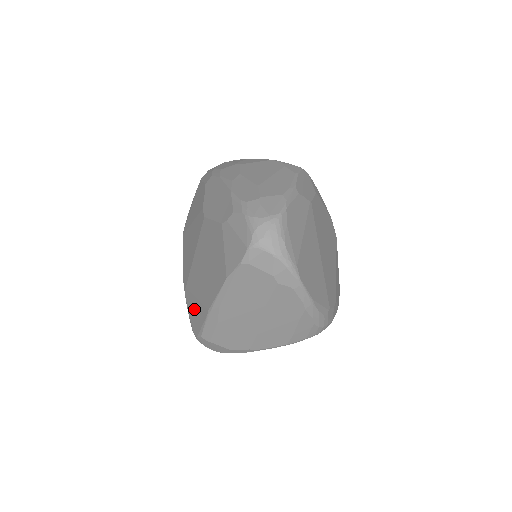
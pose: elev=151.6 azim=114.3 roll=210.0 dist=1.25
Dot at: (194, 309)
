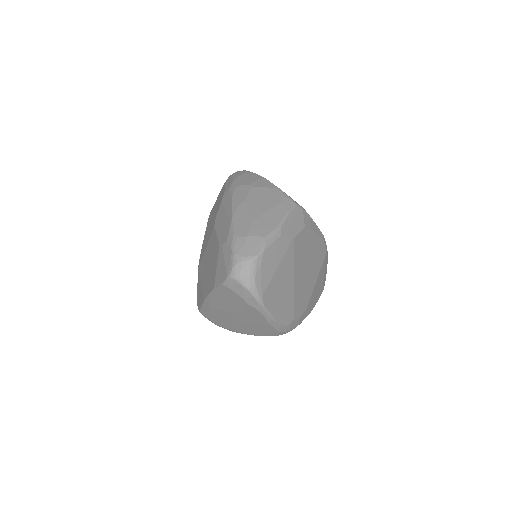
Dot at: (199, 289)
